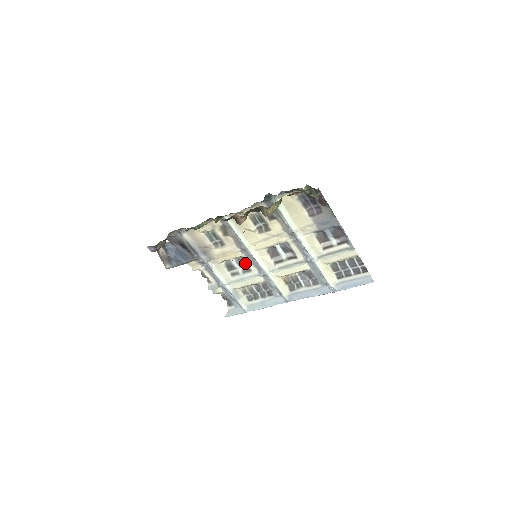
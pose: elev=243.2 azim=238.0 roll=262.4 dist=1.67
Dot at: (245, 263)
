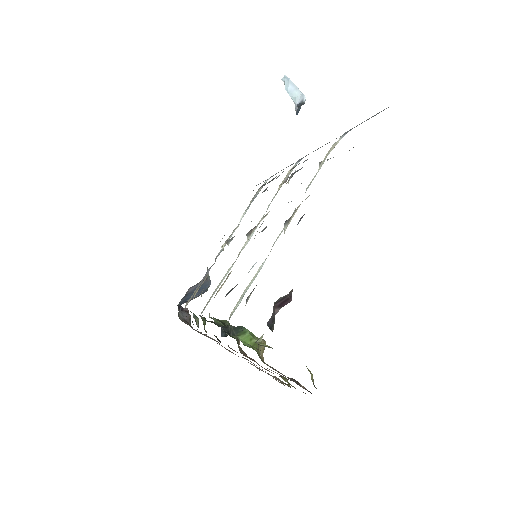
Dot at: occluded
